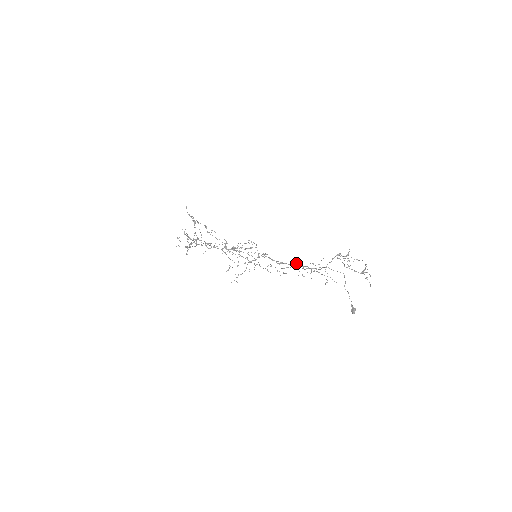
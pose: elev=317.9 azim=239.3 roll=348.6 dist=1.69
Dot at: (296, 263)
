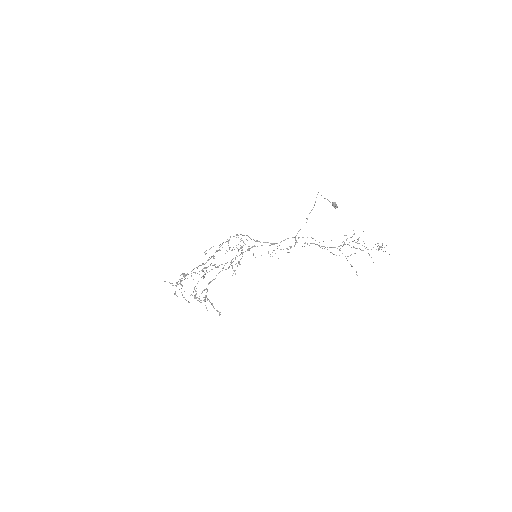
Dot at: (296, 240)
